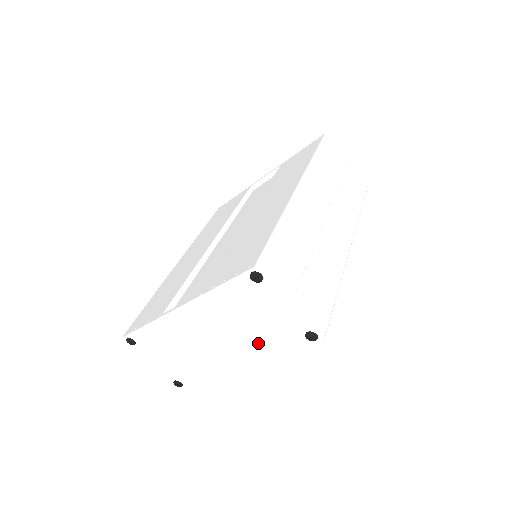
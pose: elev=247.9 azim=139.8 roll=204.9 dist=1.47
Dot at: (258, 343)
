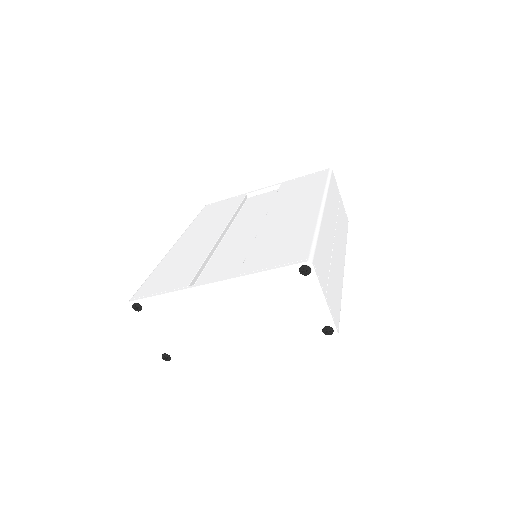
Dot at: (275, 329)
